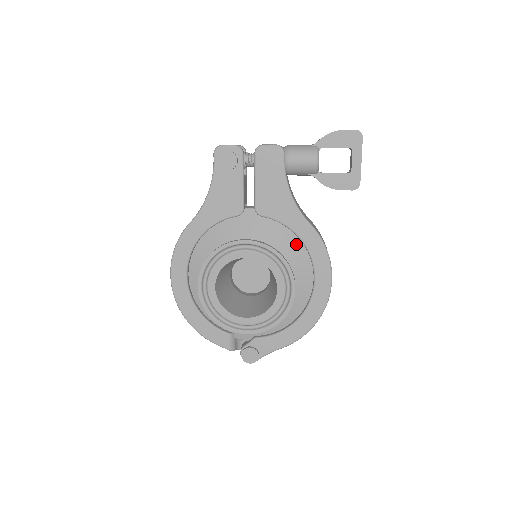
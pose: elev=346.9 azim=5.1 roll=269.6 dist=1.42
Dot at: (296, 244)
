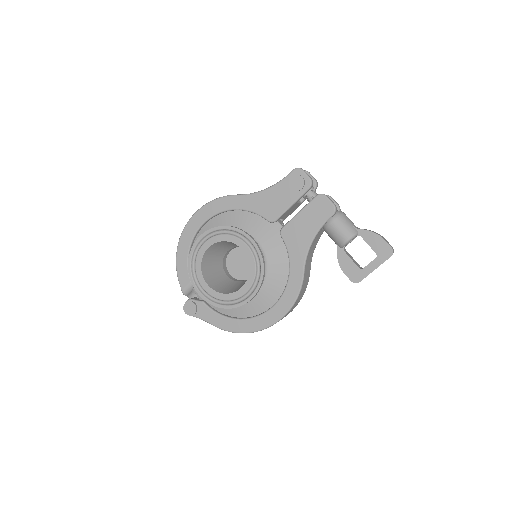
Dot at: (284, 275)
